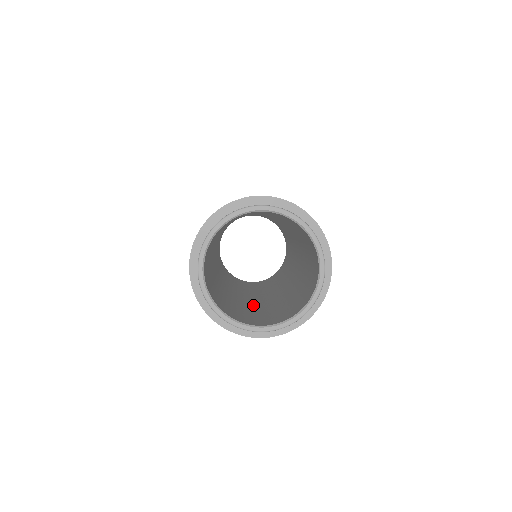
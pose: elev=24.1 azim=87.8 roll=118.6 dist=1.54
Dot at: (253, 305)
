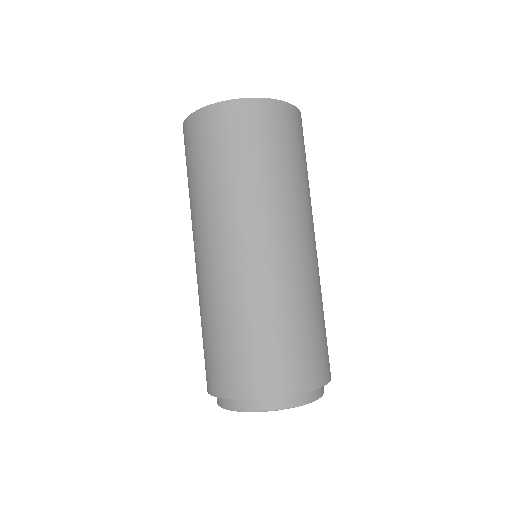
Dot at: occluded
